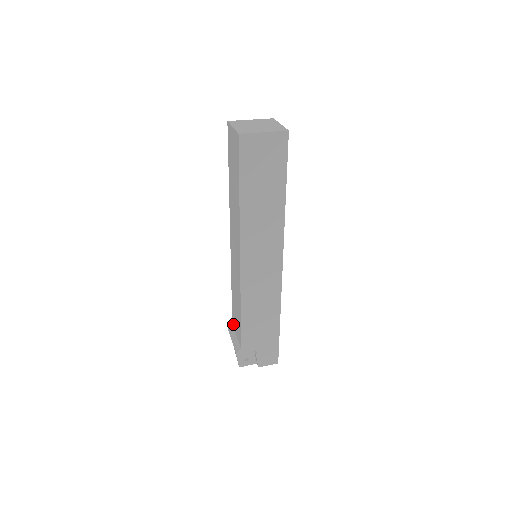
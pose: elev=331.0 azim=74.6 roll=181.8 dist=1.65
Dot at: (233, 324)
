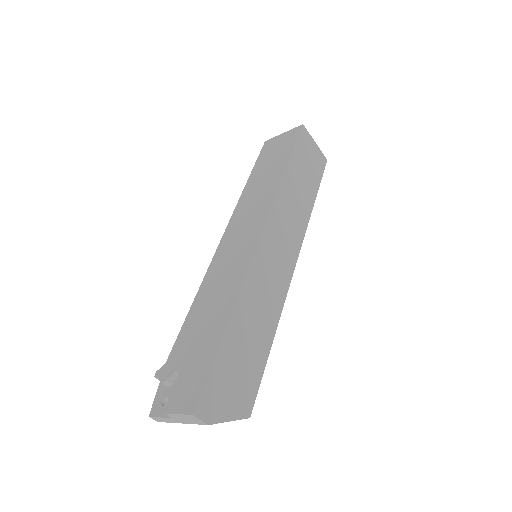
Dot at: occluded
